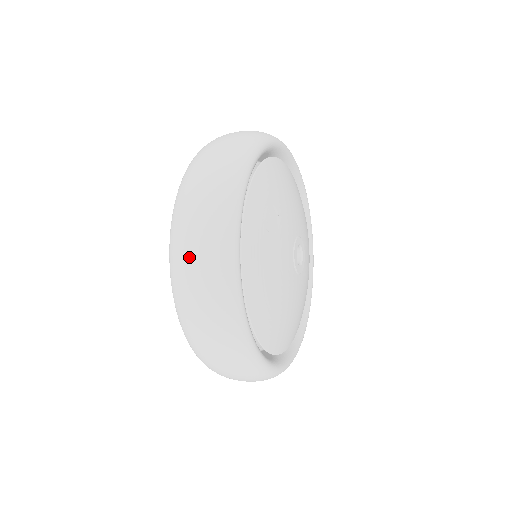
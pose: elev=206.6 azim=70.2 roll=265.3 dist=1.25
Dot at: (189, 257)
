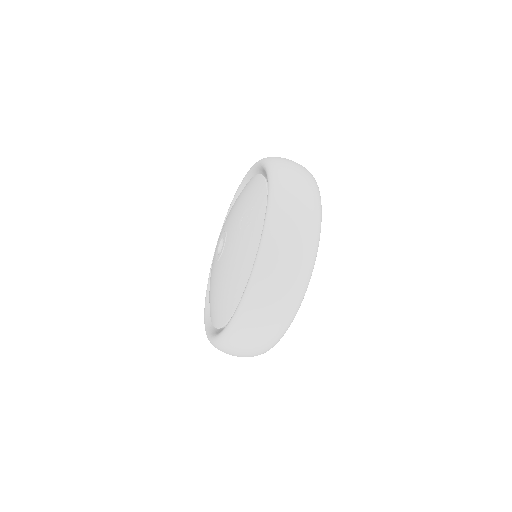
Dot at: (288, 253)
